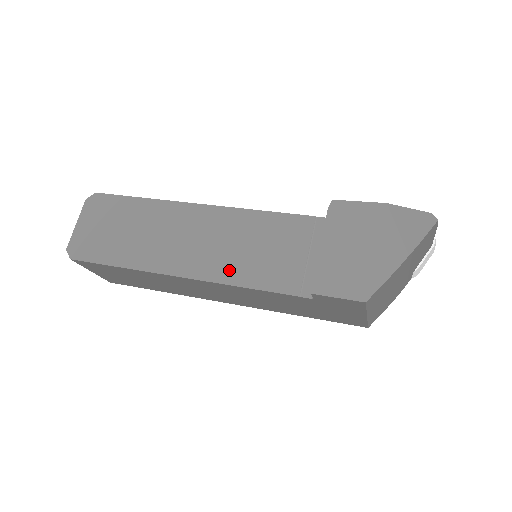
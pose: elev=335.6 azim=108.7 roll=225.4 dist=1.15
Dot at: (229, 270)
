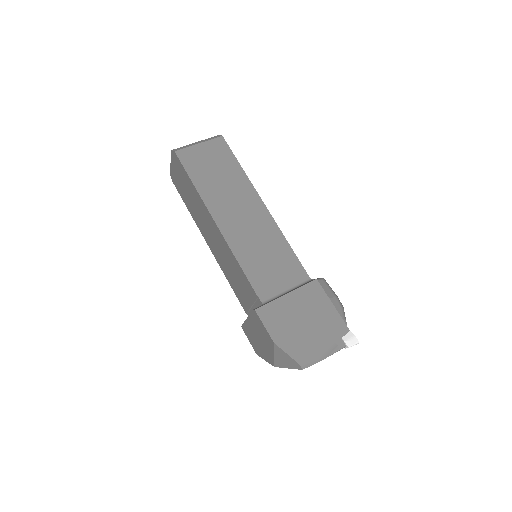
Dot at: (225, 270)
